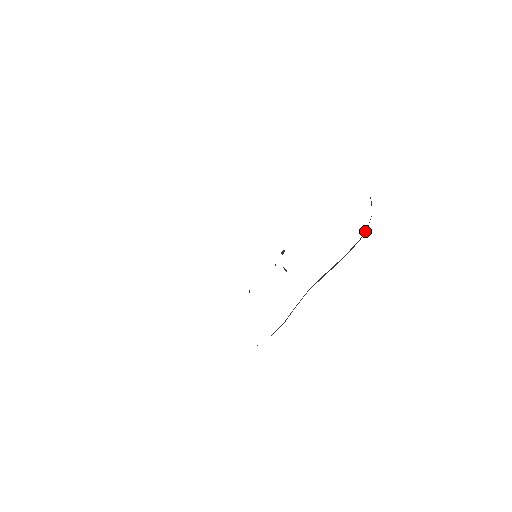
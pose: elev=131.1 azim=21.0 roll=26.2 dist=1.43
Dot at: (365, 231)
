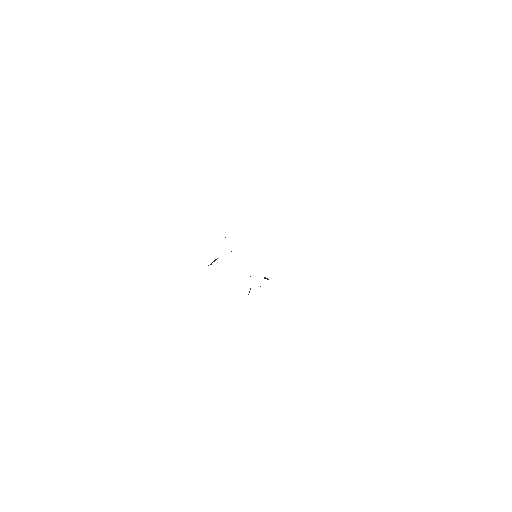
Dot at: occluded
